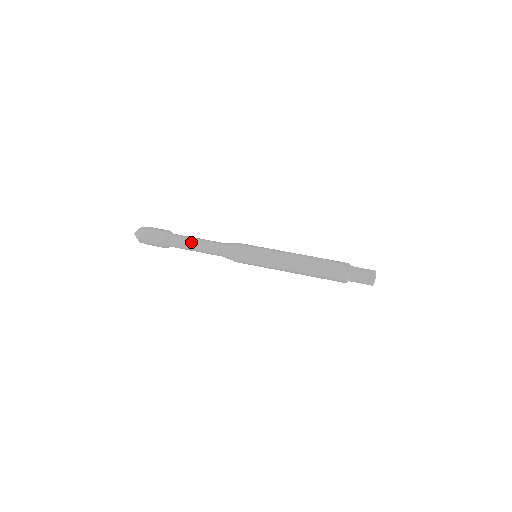
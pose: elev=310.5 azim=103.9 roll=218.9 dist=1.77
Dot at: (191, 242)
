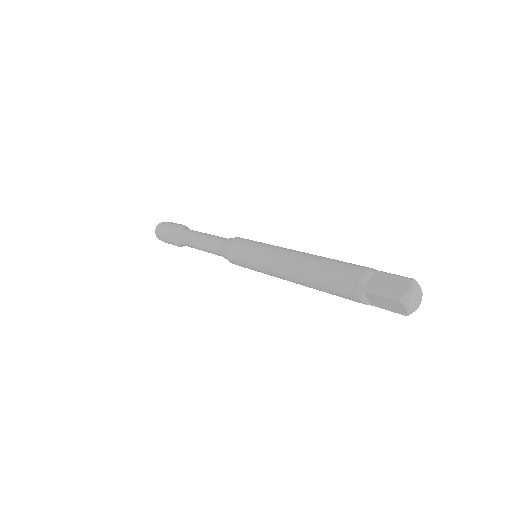
Dot at: (197, 233)
